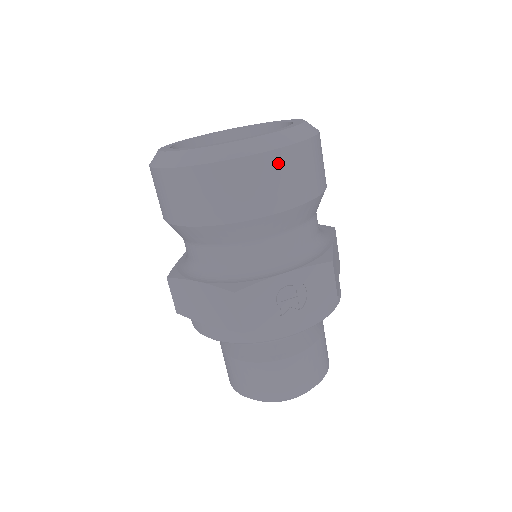
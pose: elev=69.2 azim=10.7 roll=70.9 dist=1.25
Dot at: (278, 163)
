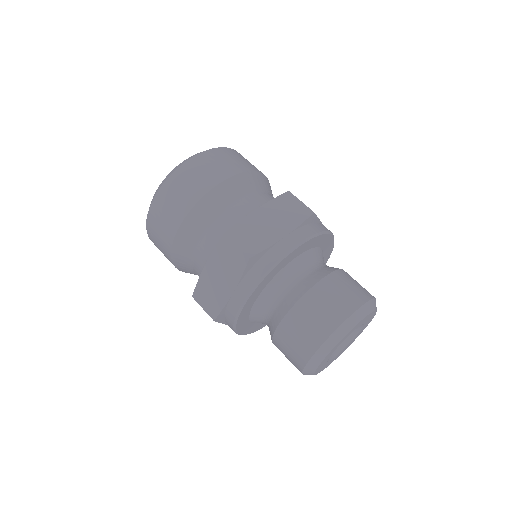
Dot at: occluded
